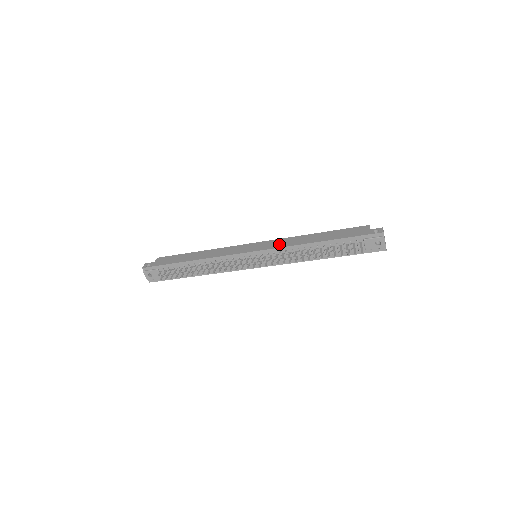
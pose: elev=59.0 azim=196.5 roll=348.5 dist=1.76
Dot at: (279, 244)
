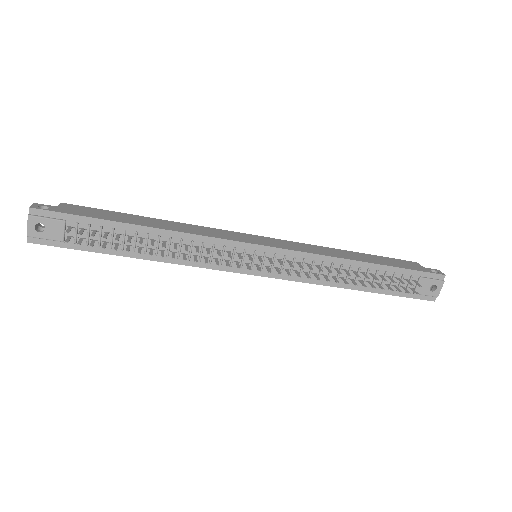
Dot at: (303, 248)
